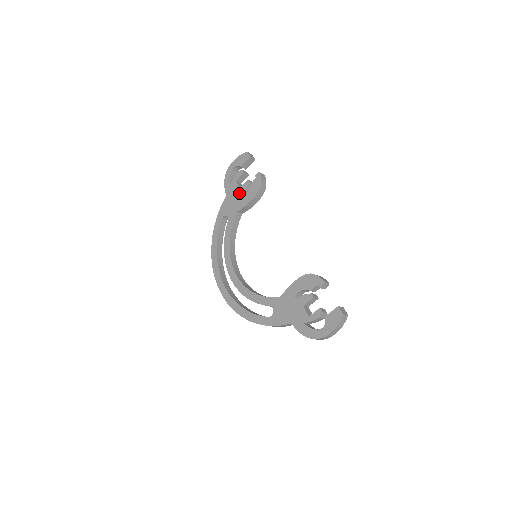
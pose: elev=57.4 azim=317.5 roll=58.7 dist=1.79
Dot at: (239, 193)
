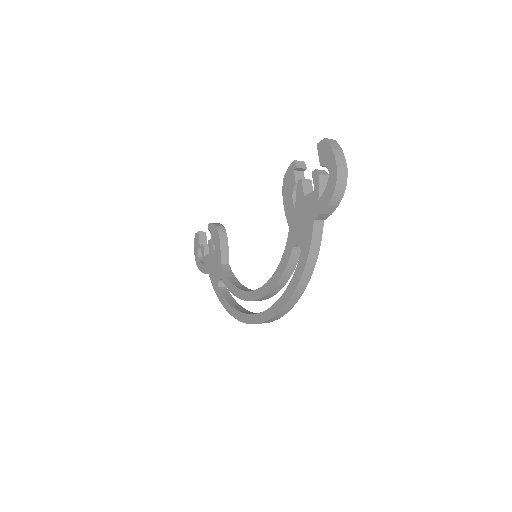
Dot at: (211, 256)
